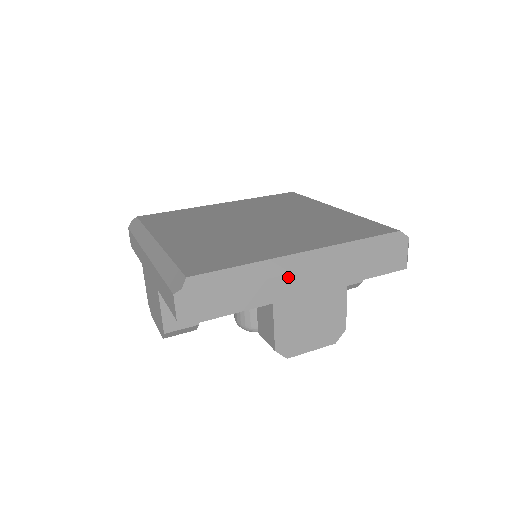
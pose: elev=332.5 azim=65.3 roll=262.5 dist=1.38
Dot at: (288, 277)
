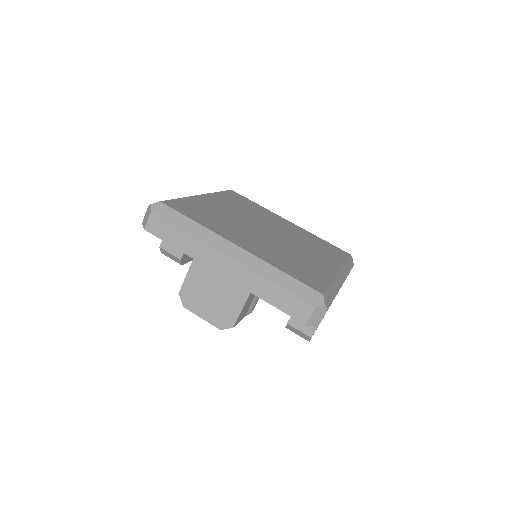
Dot at: occluded
